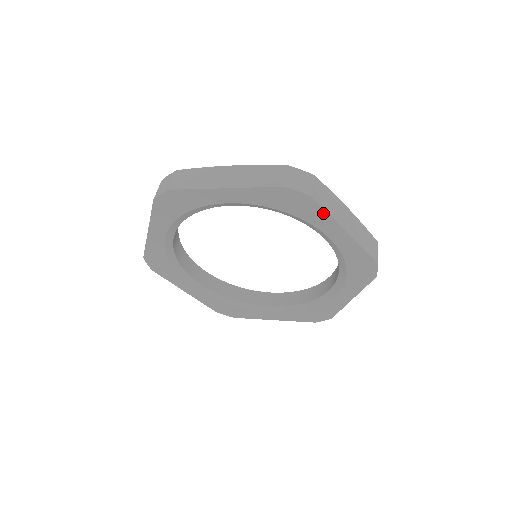
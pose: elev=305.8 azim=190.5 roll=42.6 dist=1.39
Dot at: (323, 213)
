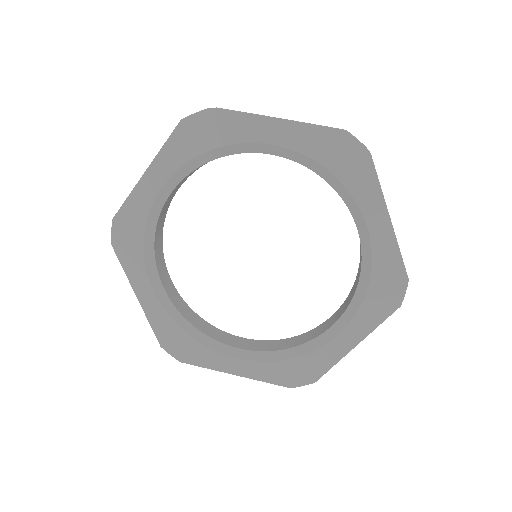
Dot at: (375, 183)
